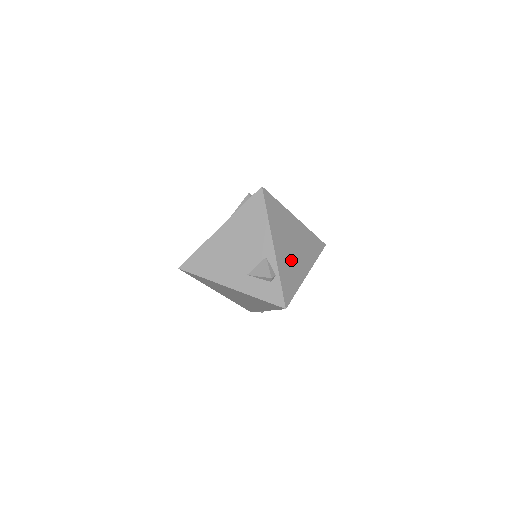
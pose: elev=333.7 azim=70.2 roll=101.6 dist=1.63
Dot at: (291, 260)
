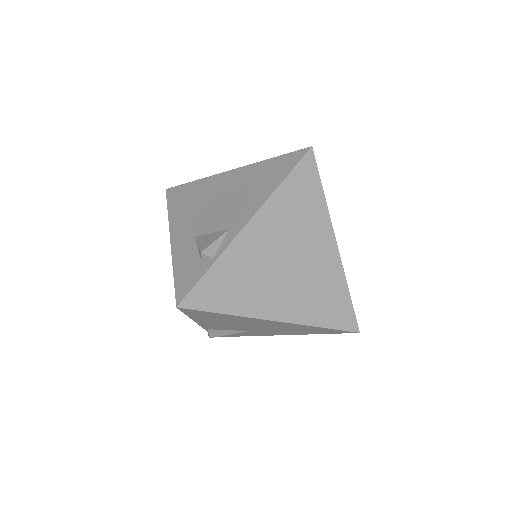
Dot at: (263, 272)
